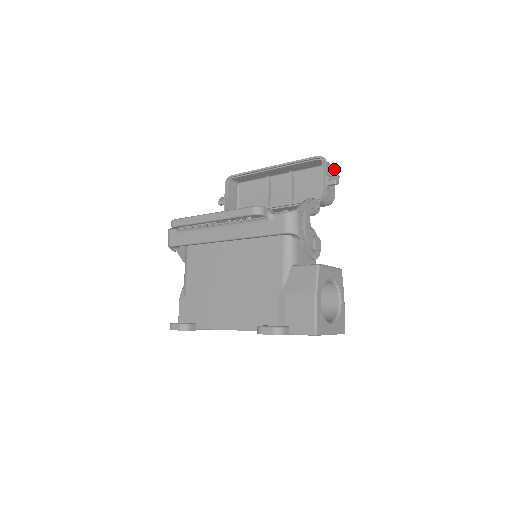
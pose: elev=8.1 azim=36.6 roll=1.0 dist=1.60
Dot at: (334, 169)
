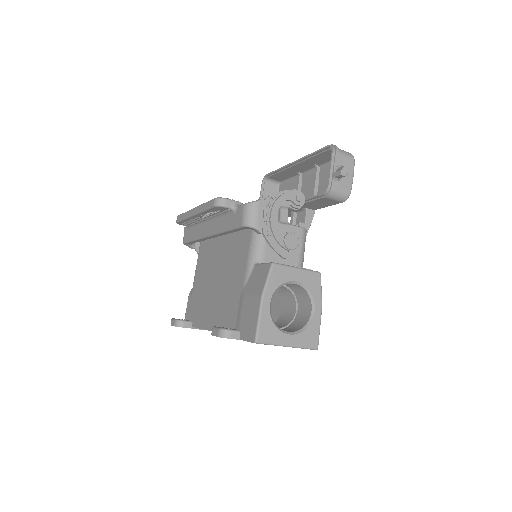
Dot at: (353, 159)
